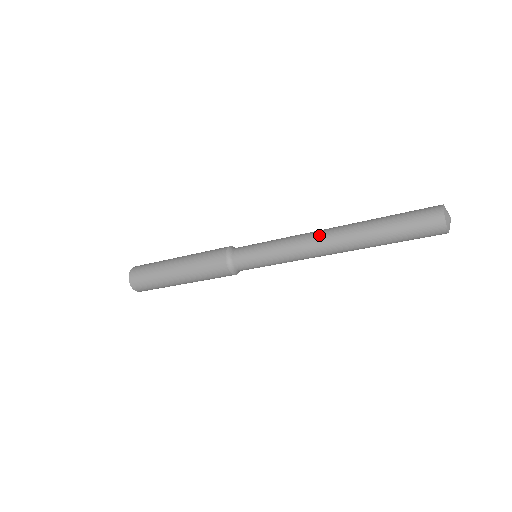
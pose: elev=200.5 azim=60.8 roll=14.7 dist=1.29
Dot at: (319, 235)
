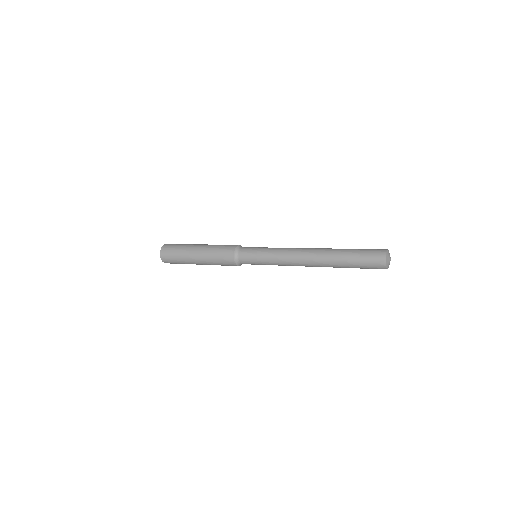
Dot at: (301, 260)
